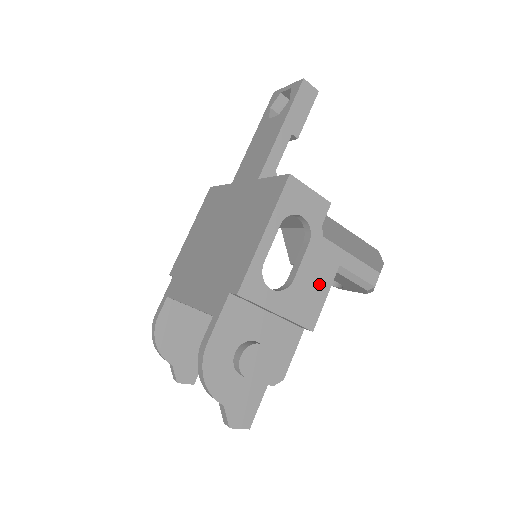
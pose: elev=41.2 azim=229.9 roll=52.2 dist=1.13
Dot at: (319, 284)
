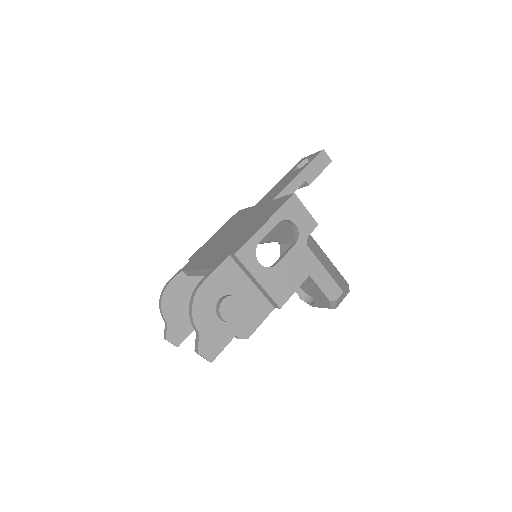
Dot at: (294, 276)
